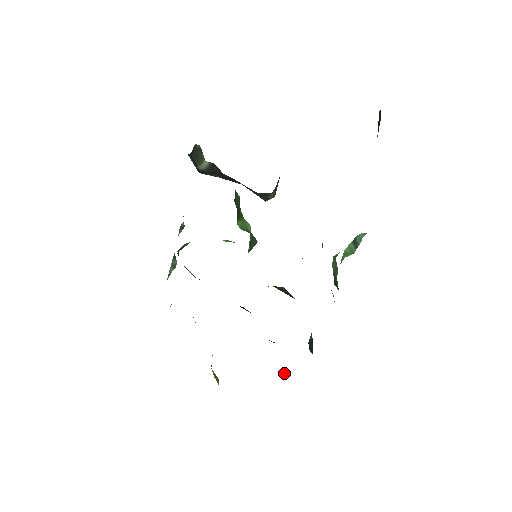
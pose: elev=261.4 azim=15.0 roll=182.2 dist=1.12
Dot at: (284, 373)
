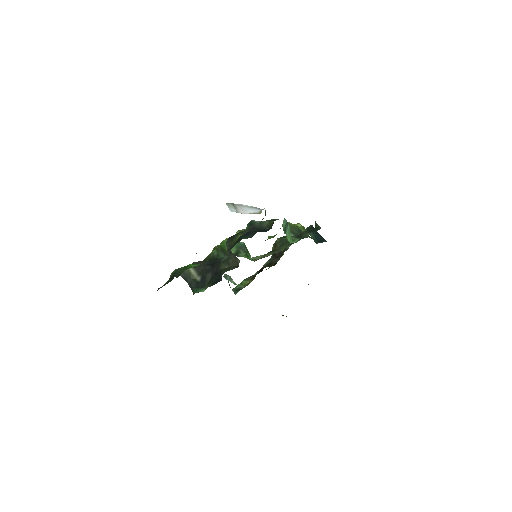
Dot at: (315, 224)
